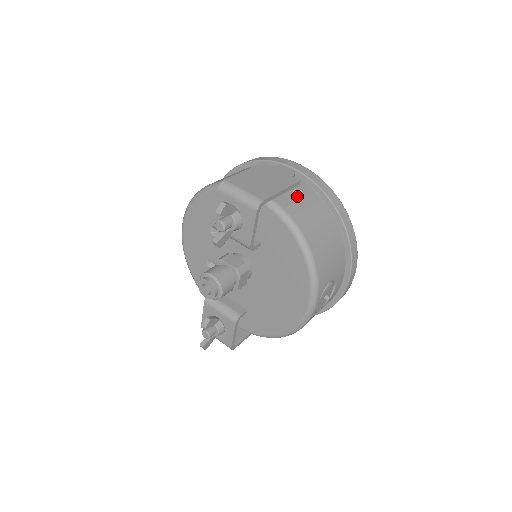
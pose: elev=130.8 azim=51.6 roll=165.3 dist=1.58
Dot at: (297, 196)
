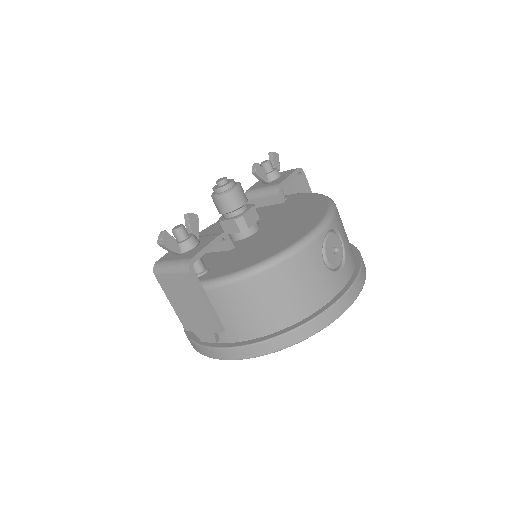
Dot at: occluded
